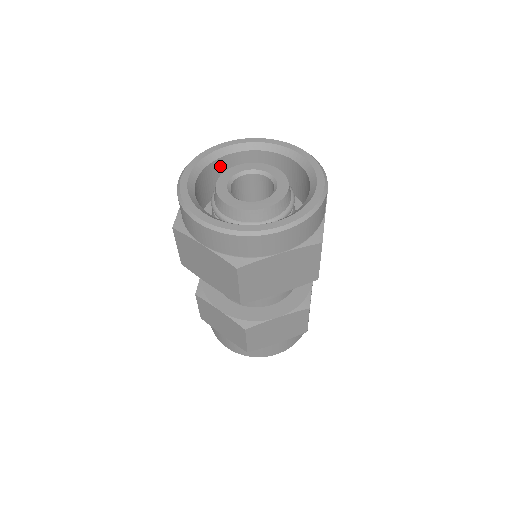
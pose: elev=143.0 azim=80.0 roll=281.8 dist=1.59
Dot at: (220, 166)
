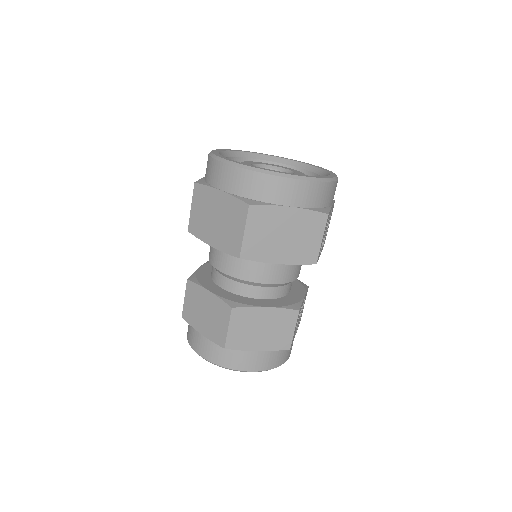
Dot at: occluded
